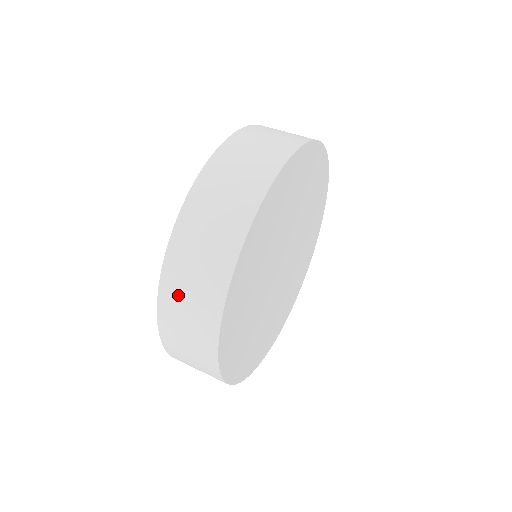
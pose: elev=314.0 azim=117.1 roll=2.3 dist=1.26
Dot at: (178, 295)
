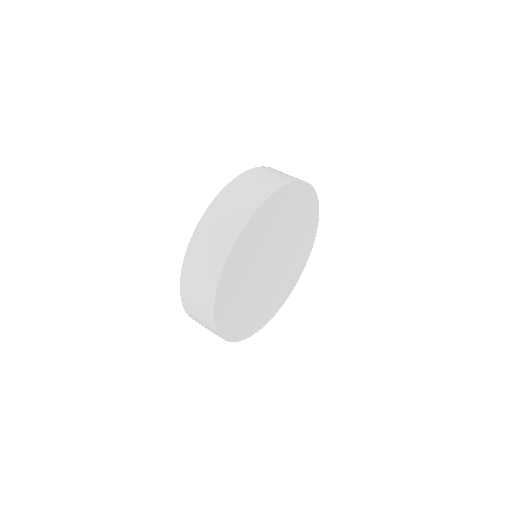
Dot at: (202, 245)
